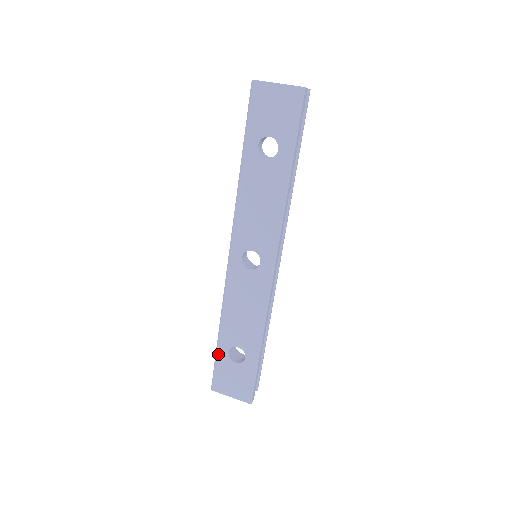
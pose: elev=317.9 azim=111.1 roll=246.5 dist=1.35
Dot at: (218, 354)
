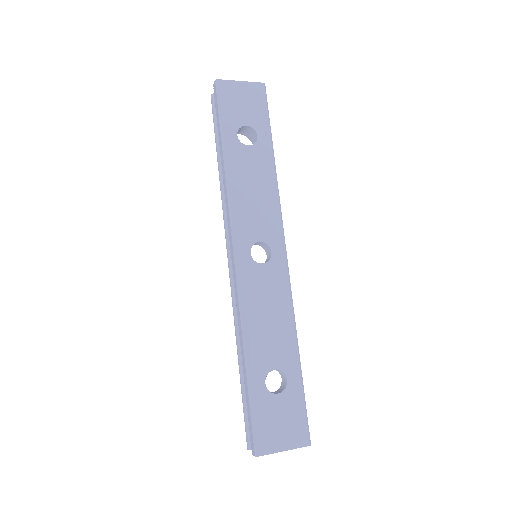
Dot at: (253, 393)
